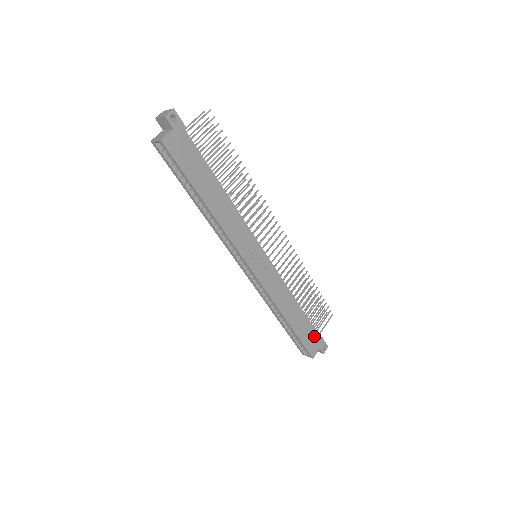
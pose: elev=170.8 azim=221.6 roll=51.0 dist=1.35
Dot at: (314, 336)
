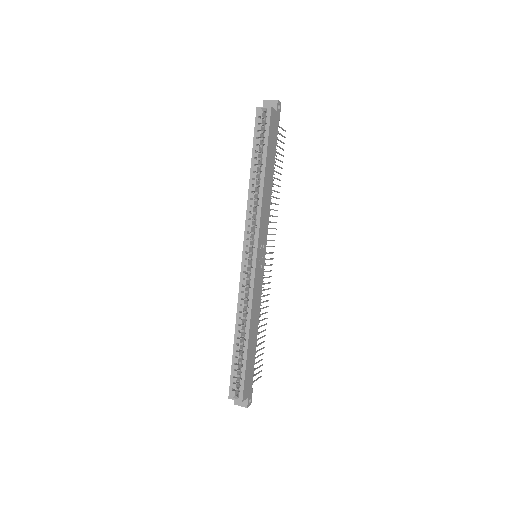
Dot at: (251, 378)
